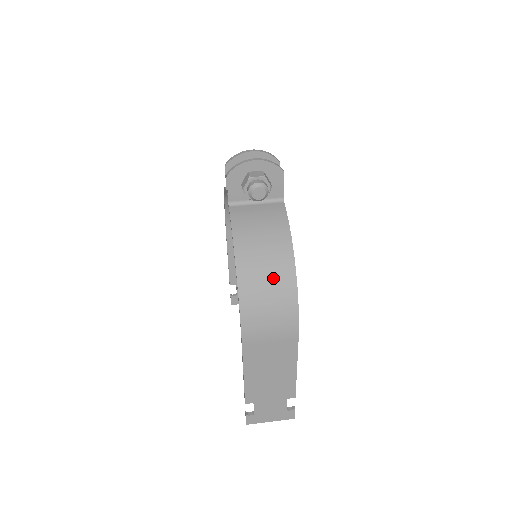
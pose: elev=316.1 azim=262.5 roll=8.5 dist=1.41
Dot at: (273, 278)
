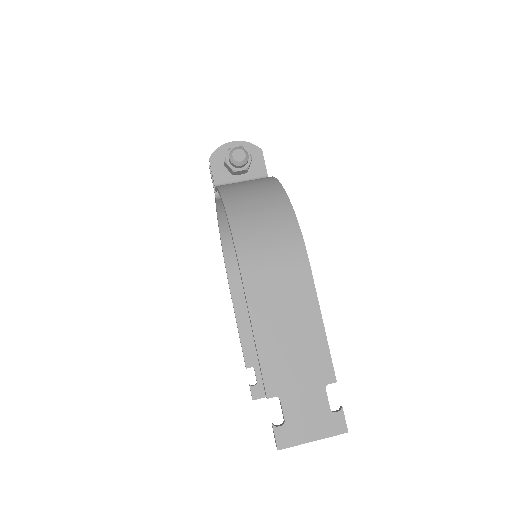
Dot at: (264, 203)
